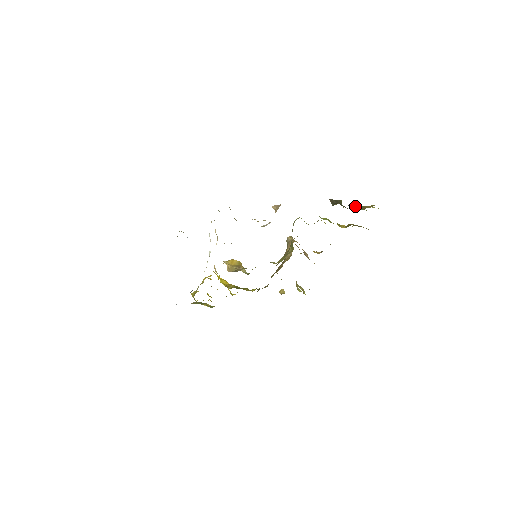
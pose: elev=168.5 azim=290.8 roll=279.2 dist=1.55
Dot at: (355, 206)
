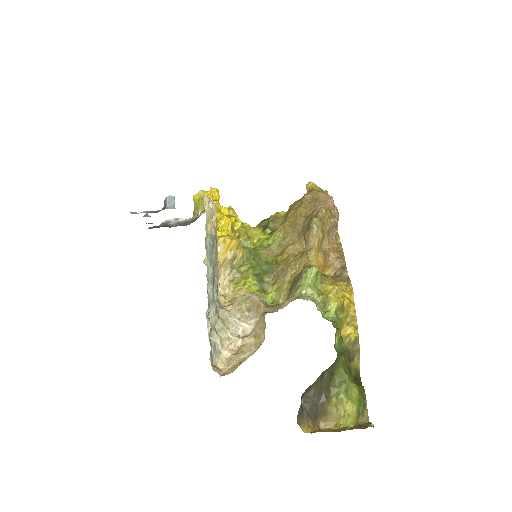
Dot at: (325, 410)
